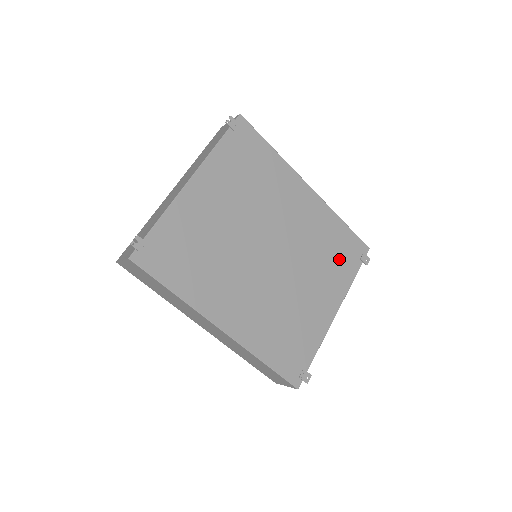
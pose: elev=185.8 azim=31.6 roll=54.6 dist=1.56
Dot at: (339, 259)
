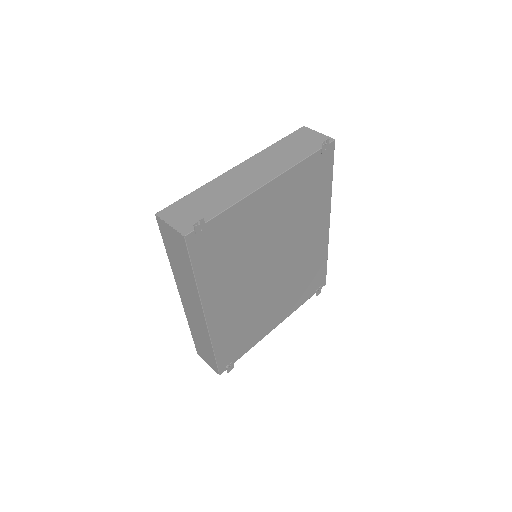
Dot at: (306, 286)
